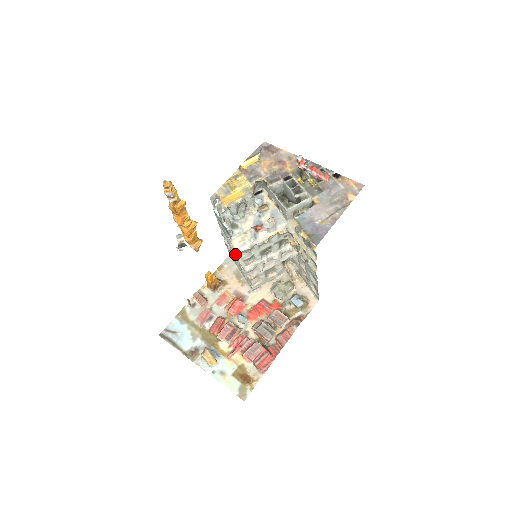
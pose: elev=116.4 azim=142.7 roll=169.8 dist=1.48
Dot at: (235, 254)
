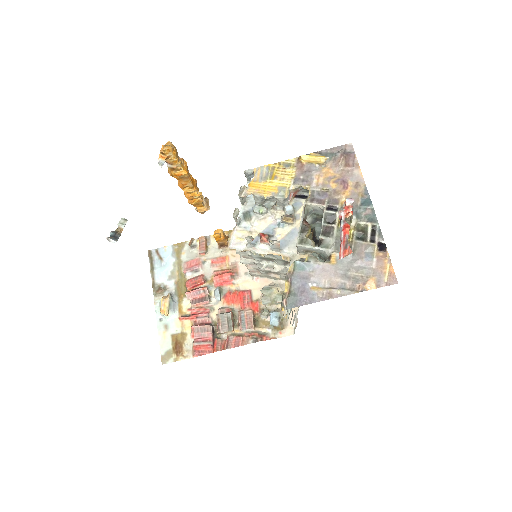
Dot at: occluded
